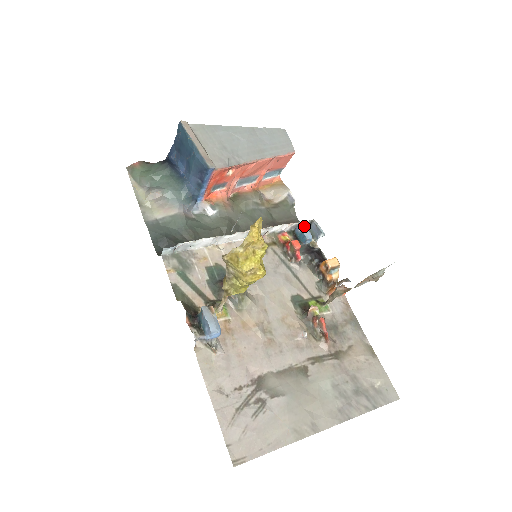
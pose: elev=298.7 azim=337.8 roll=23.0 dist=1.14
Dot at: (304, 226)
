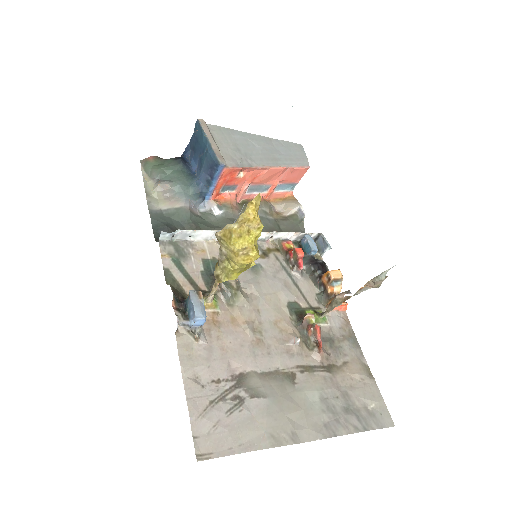
Dot at: (310, 237)
